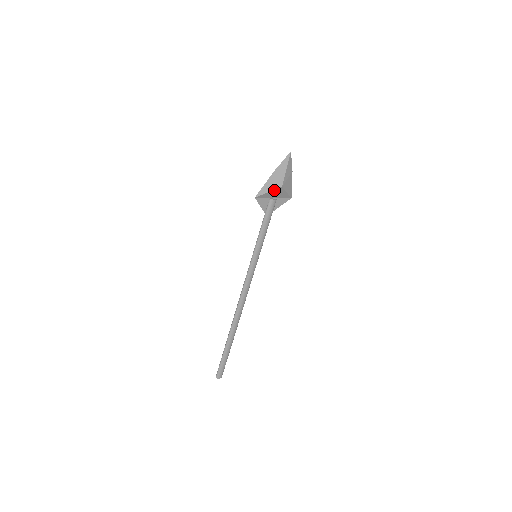
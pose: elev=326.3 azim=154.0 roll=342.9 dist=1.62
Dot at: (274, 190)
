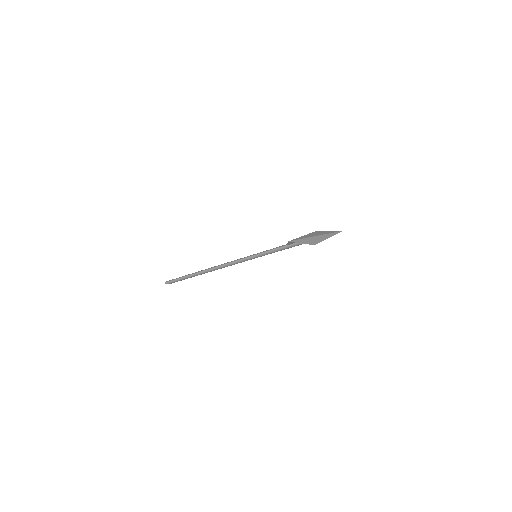
Dot at: occluded
